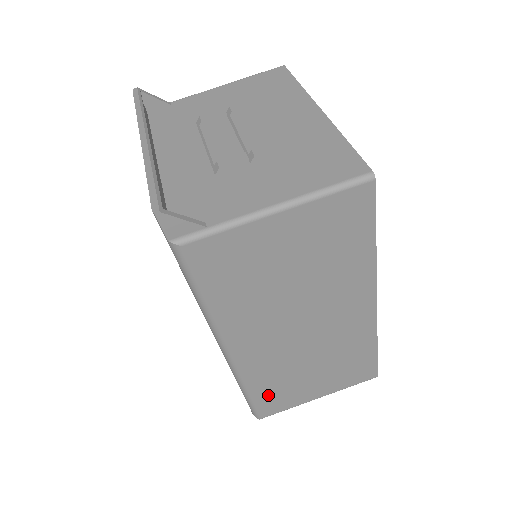
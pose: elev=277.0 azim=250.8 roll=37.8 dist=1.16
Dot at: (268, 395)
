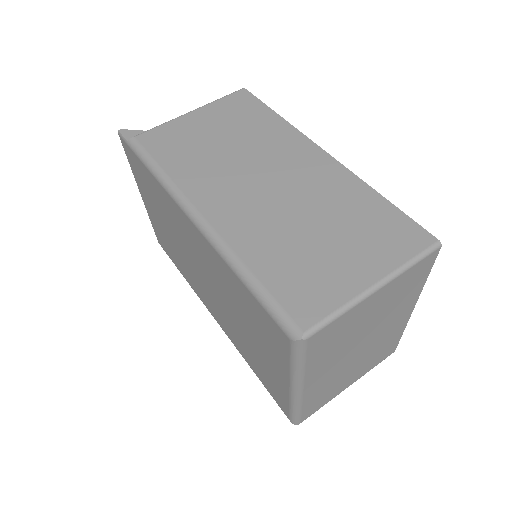
Dot at: (283, 279)
